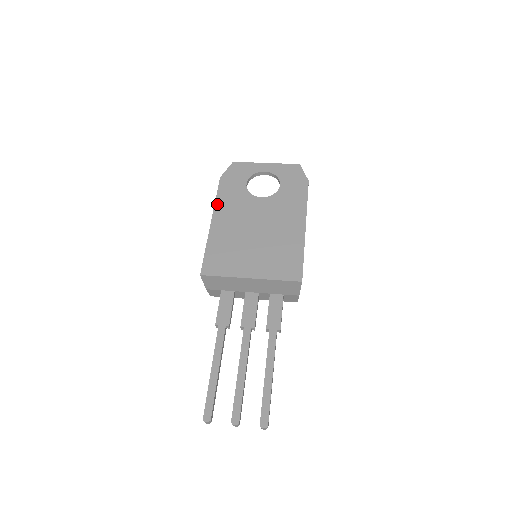
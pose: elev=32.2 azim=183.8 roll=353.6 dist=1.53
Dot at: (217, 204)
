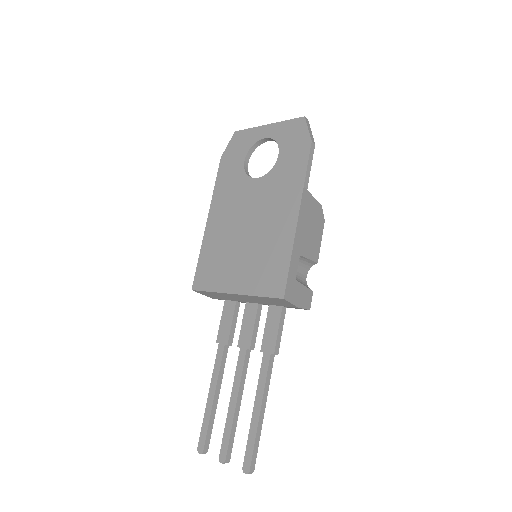
Dot at: (214, 195)
